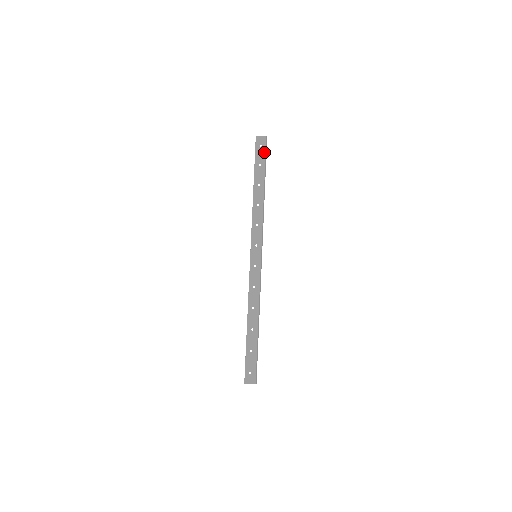
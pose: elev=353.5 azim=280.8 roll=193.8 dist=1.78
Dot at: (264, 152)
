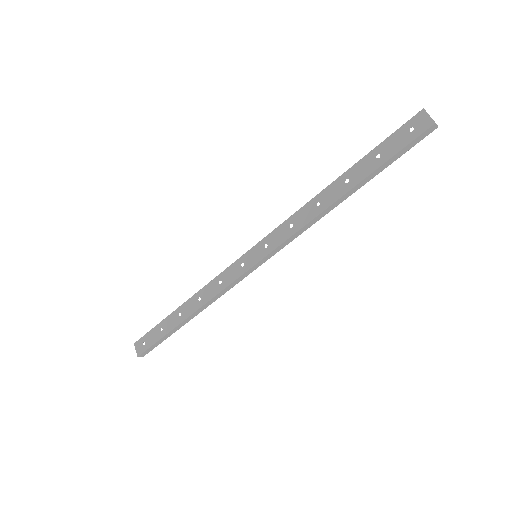
Dot at: (404, 144)
